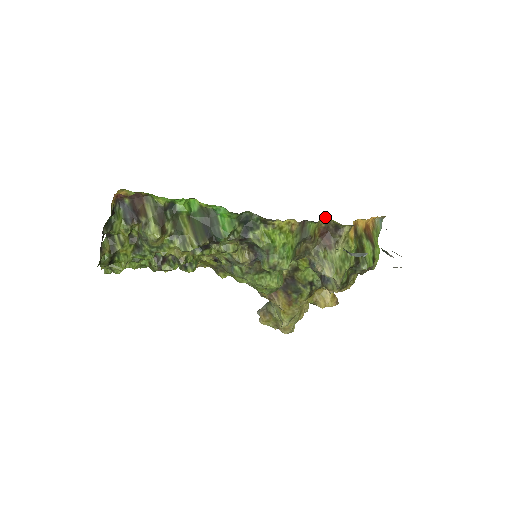
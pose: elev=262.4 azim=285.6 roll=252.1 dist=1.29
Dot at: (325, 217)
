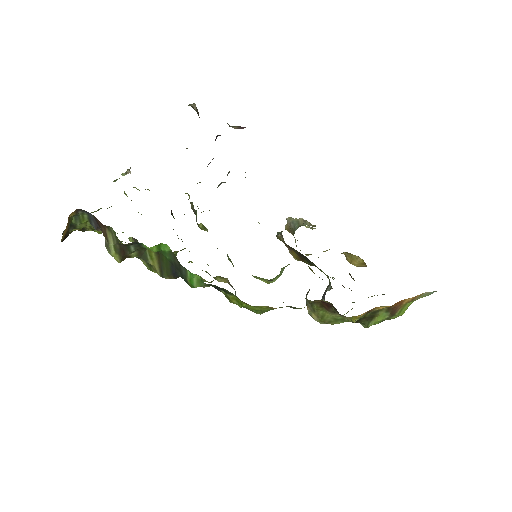
Dot at: occluded
